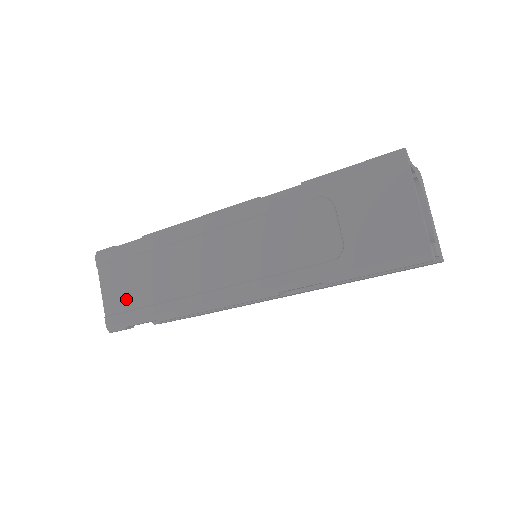
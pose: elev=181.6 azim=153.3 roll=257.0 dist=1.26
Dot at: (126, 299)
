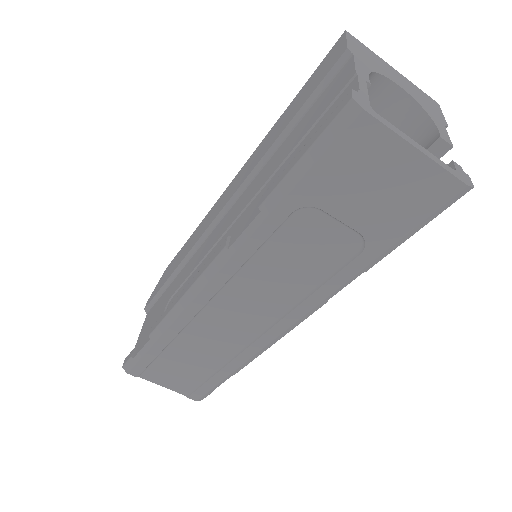
Dot at: (190, 379)
